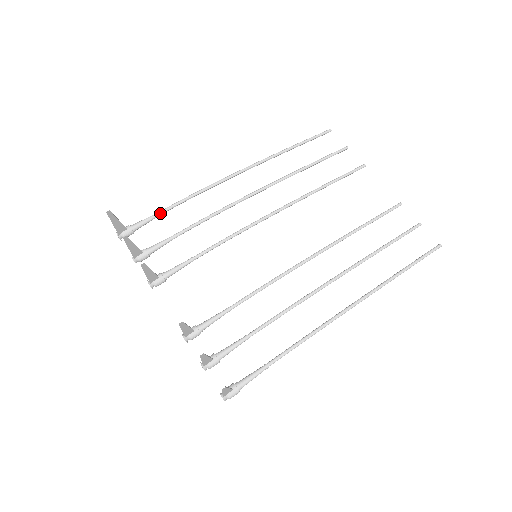
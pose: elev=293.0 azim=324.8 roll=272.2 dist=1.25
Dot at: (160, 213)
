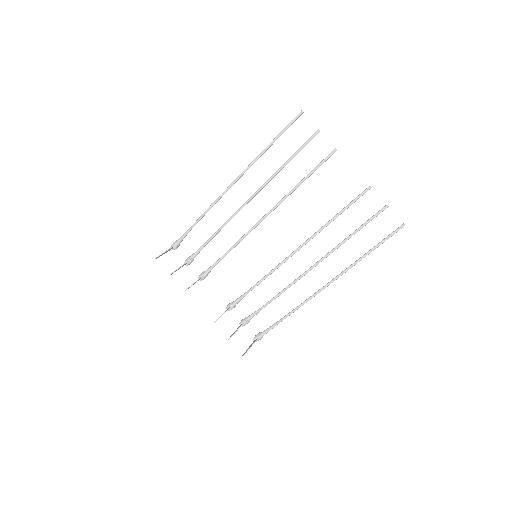
Dot at: (189, 231)
